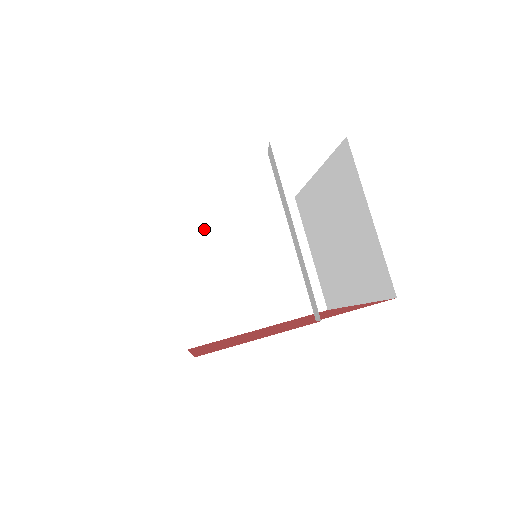
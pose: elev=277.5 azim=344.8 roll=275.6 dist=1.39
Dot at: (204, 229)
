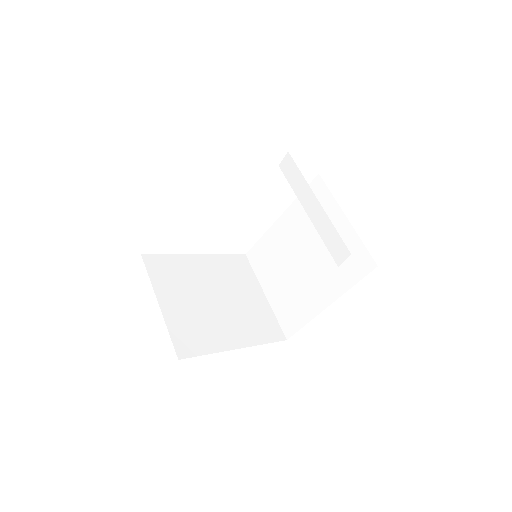
Dot at: (181, 263)
